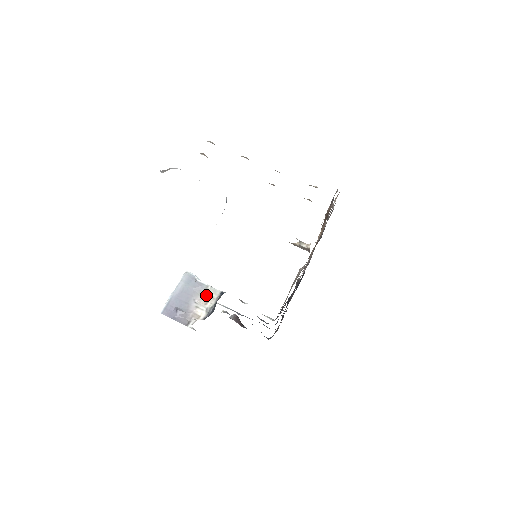
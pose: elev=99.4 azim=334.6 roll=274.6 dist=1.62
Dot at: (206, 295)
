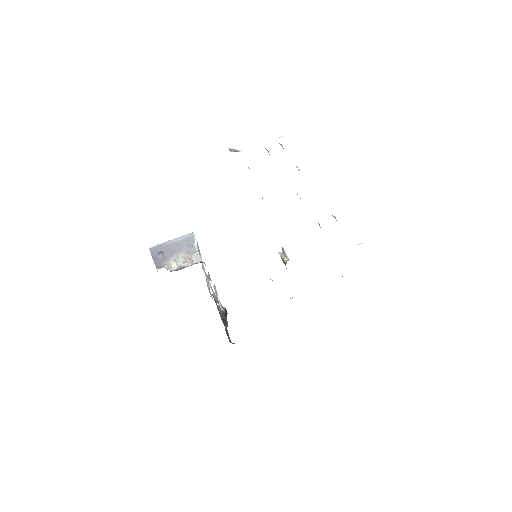
Dot at: (190, 257)
